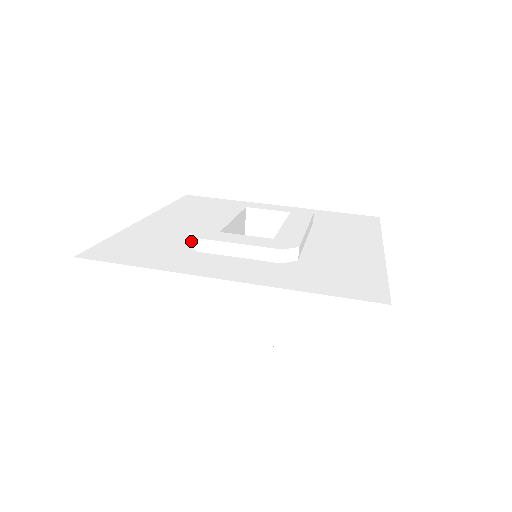
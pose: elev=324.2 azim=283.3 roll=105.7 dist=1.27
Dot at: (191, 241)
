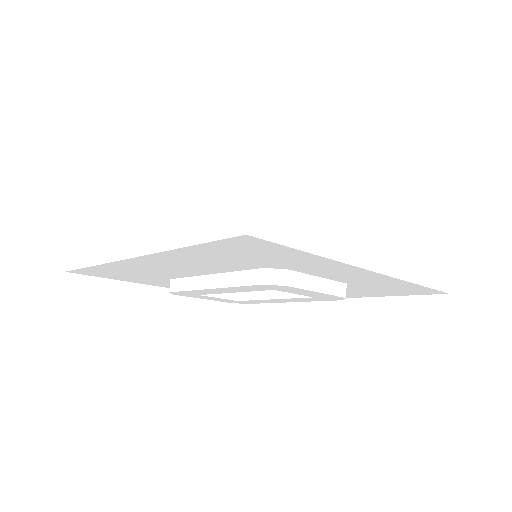
Dot at: occluded
